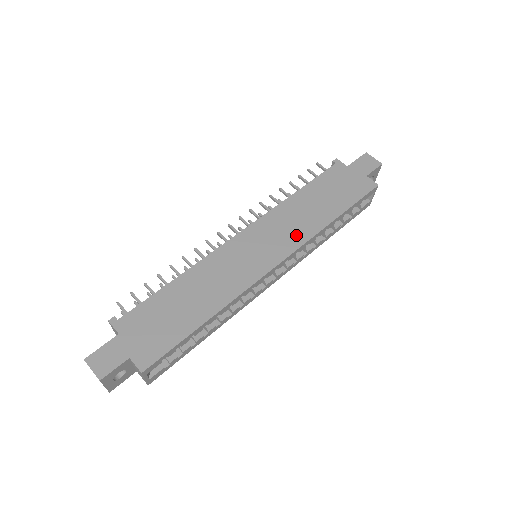
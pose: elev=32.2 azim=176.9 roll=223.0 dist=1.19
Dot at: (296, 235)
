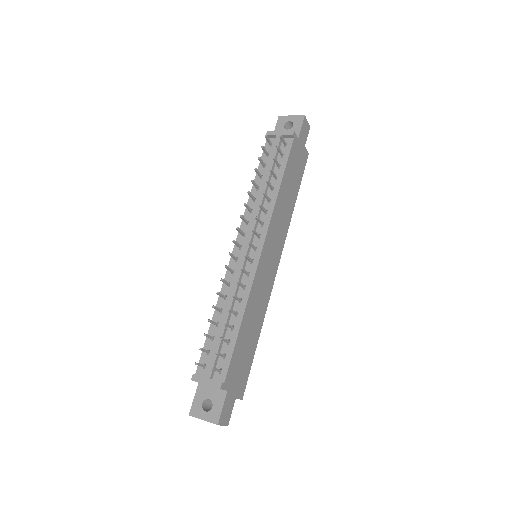
Dot at: (283, 233)
